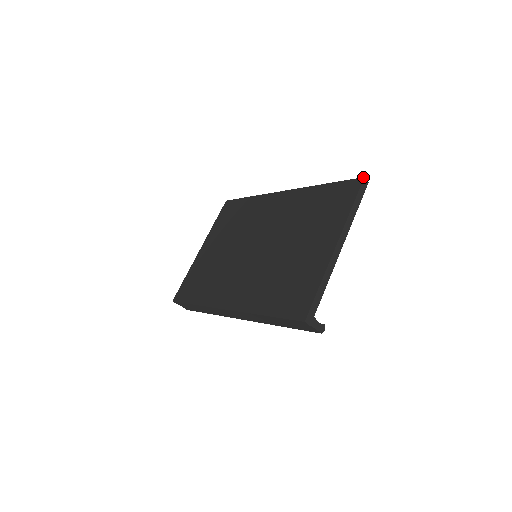
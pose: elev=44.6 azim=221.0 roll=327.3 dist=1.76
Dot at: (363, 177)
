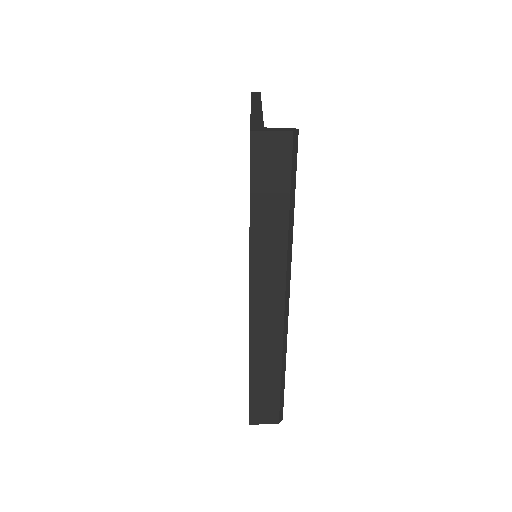
Dot at: occluded
